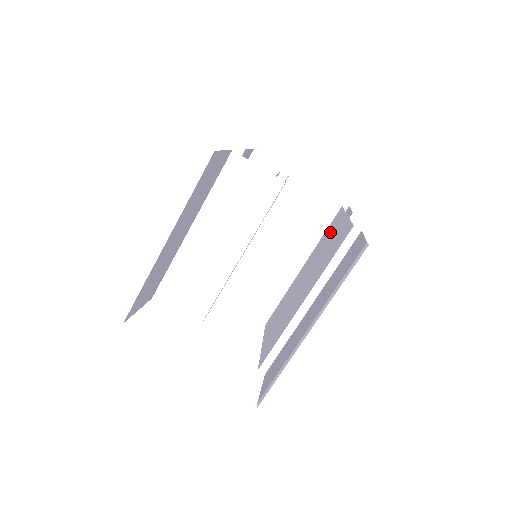
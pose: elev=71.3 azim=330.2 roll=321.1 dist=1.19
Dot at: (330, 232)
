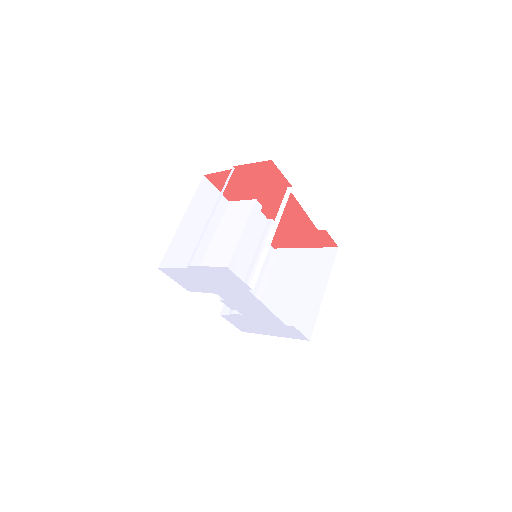
Dot at: occluded
